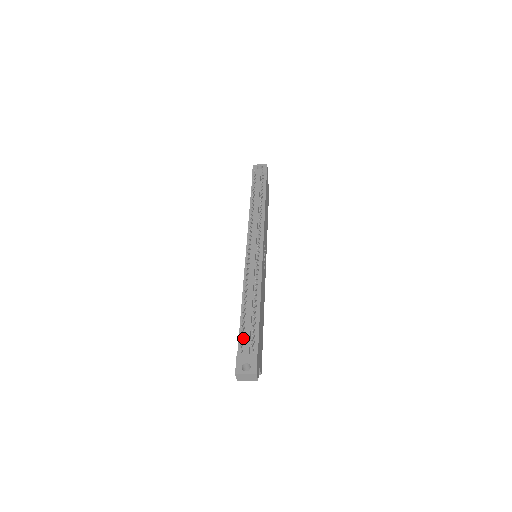
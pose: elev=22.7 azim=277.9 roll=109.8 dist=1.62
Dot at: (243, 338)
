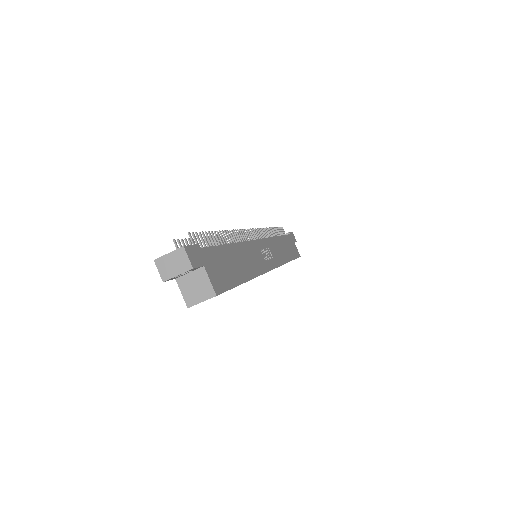
Dot at: occluded
